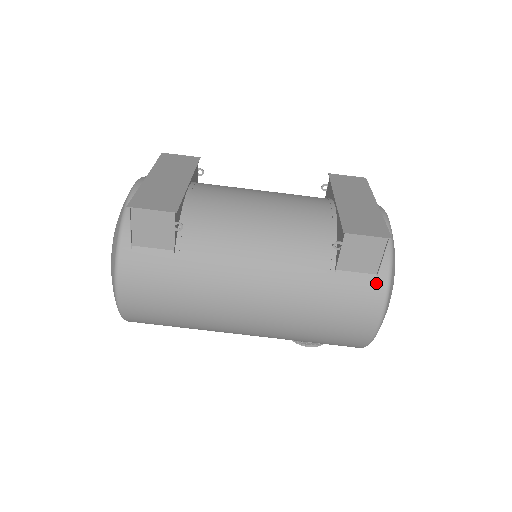
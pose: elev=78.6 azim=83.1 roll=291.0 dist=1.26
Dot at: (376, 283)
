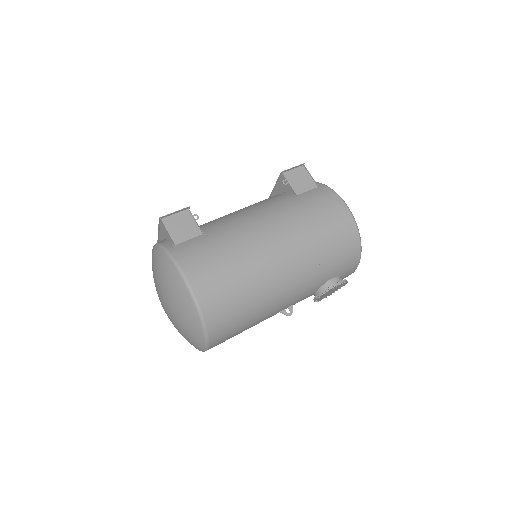
Dot at: (322, 189)
